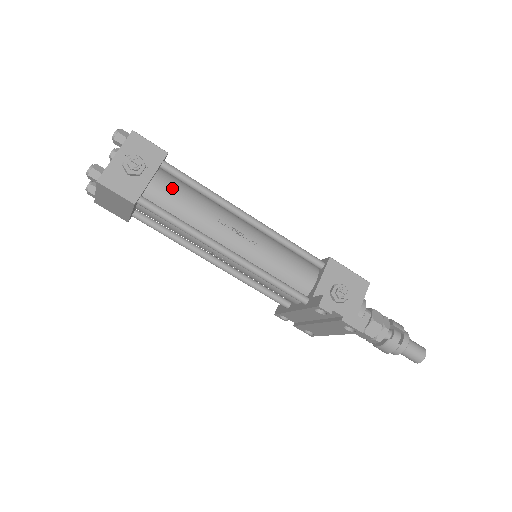
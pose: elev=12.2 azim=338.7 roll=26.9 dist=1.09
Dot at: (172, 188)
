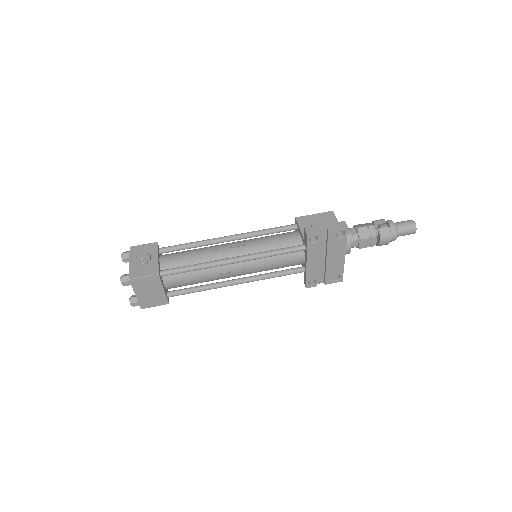
Dot at: (174, 256)
